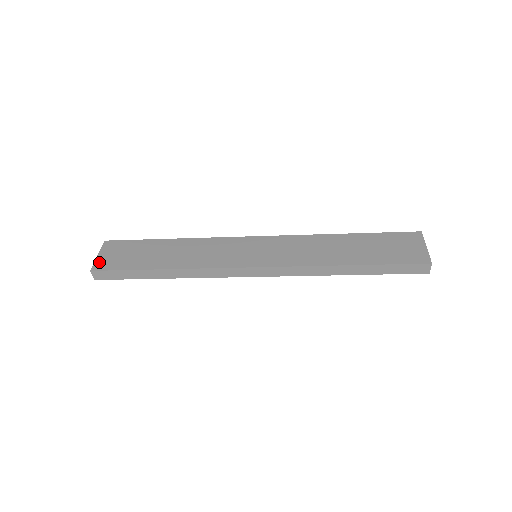
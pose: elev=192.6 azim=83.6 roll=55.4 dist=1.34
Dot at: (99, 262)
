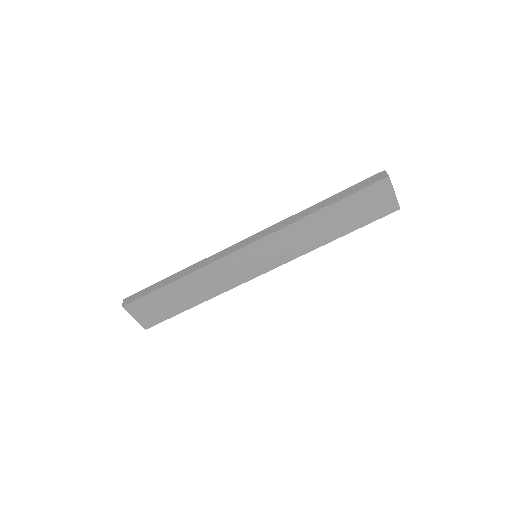
Dot at: occluded
